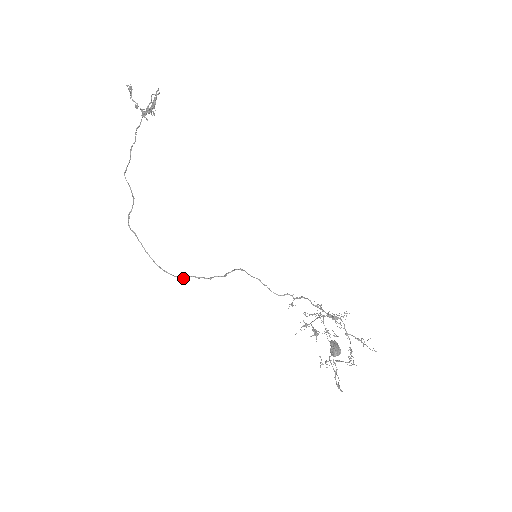
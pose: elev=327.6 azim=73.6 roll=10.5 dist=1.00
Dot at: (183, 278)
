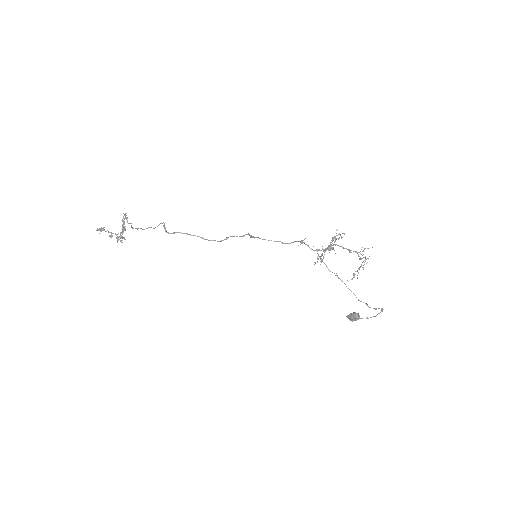
Dot at: (227, 238)
